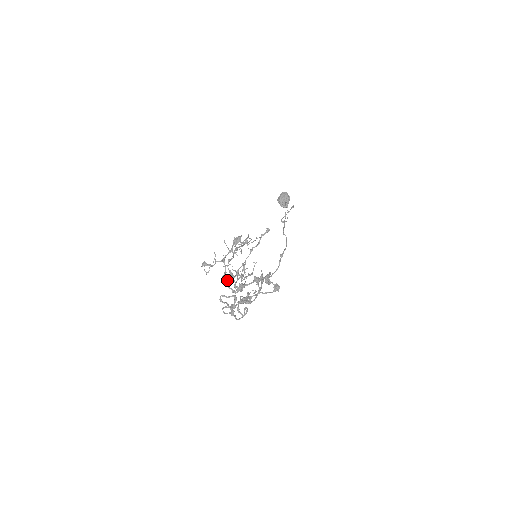
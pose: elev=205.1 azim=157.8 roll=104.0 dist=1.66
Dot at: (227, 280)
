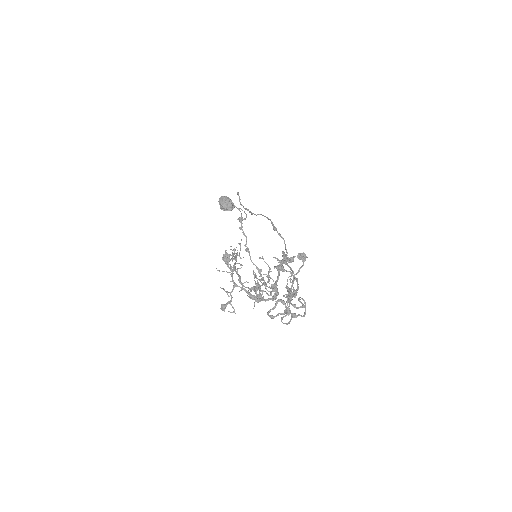
Dot at: (257, 297)
